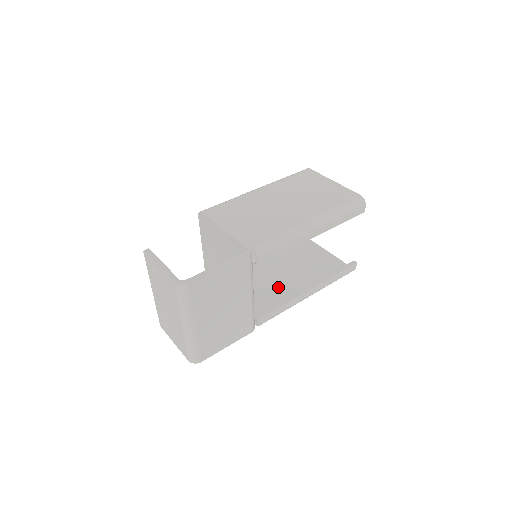
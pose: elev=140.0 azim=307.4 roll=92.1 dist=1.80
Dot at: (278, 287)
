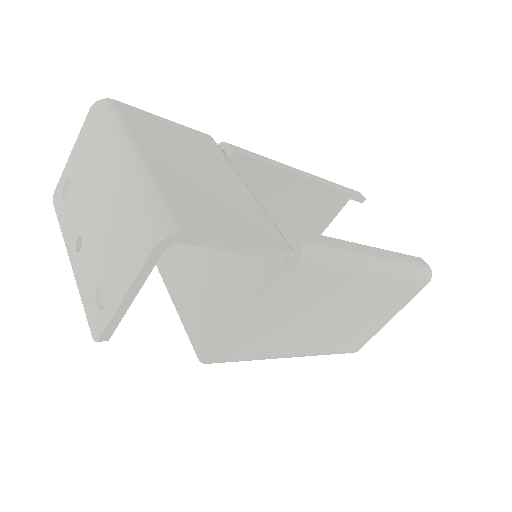
Dot at: occluded
